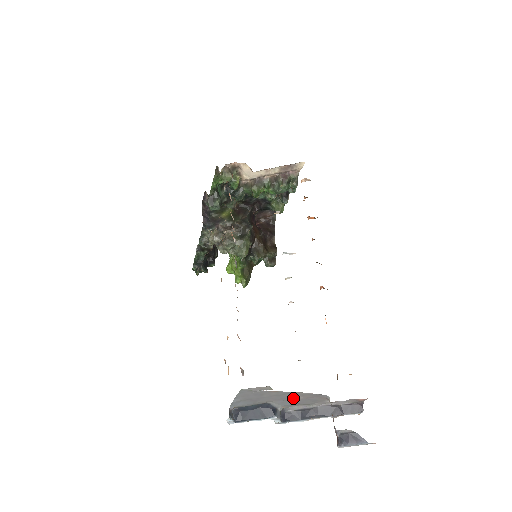
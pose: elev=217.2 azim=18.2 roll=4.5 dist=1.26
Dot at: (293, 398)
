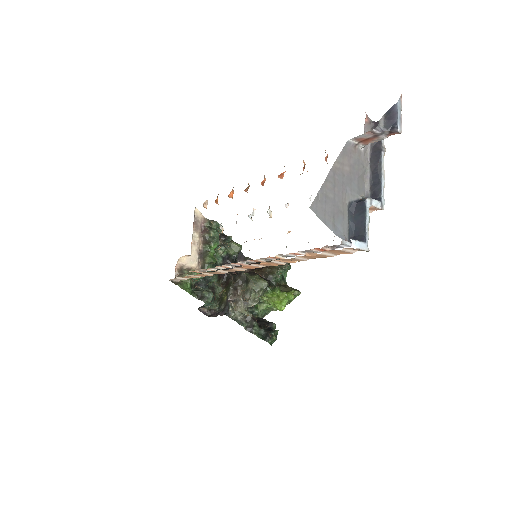
Dot at: (345, 176)
